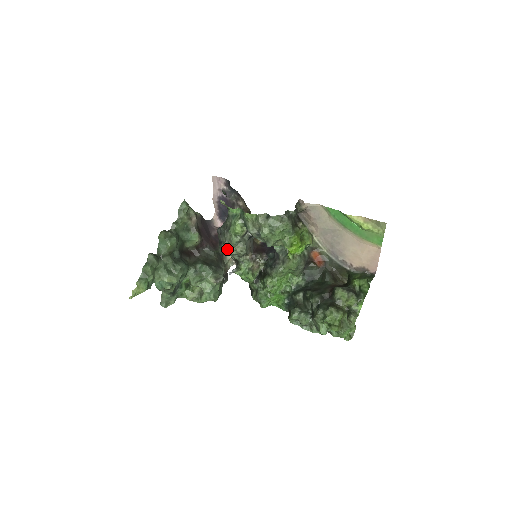
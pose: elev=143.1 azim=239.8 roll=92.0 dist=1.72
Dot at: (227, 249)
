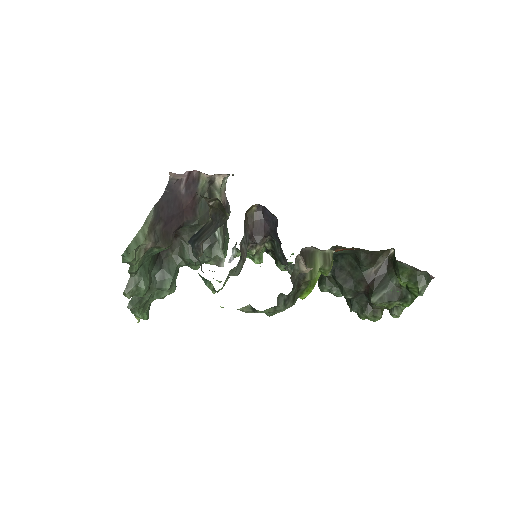
Dot at: (214, 271)
